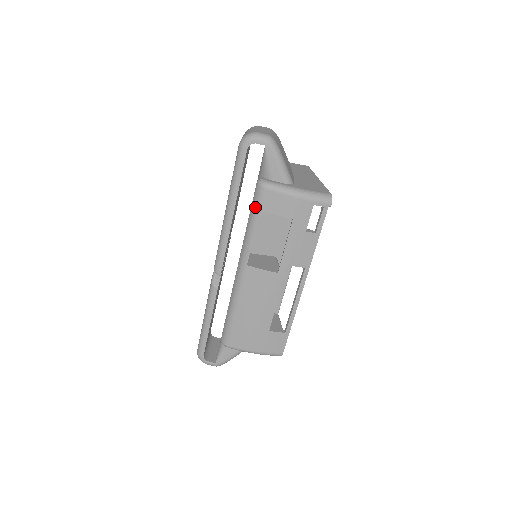
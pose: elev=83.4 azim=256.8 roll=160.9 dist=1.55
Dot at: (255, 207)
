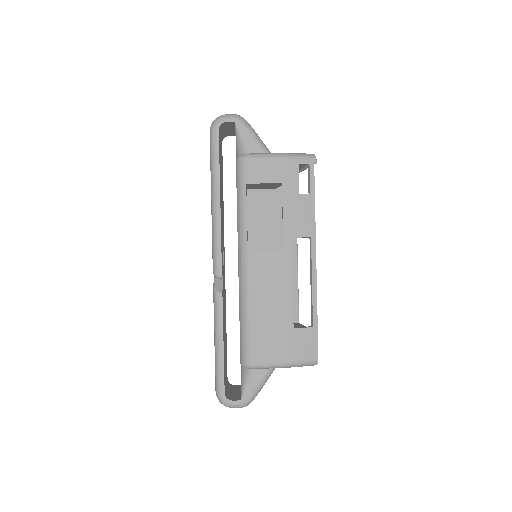
Dot at: (240, 183)
